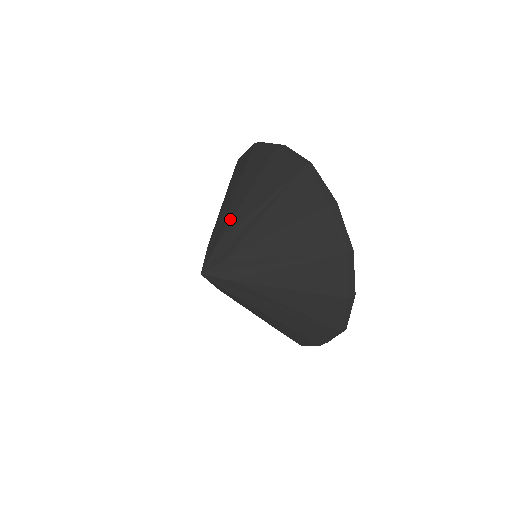
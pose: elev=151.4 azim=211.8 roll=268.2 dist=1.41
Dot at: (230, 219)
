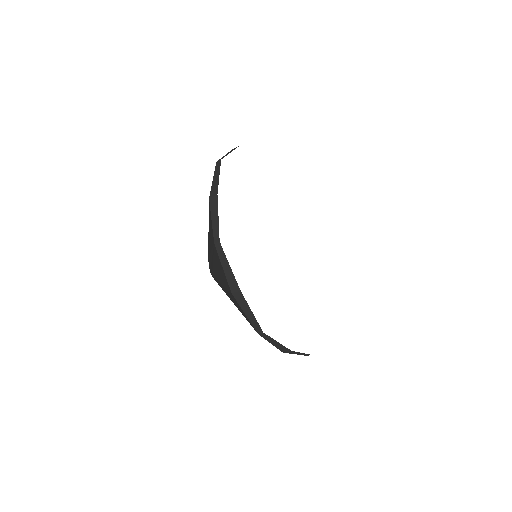
Dot at: occluded
